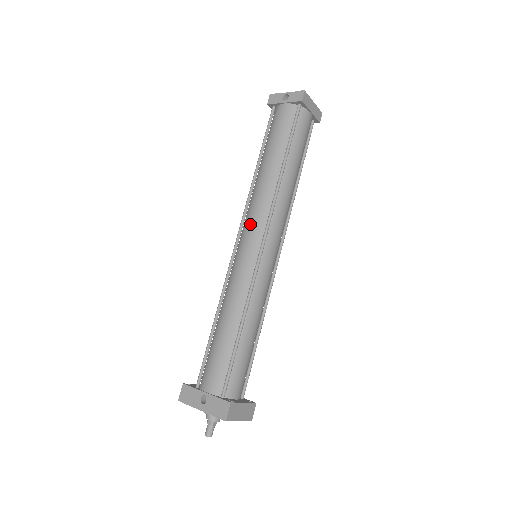
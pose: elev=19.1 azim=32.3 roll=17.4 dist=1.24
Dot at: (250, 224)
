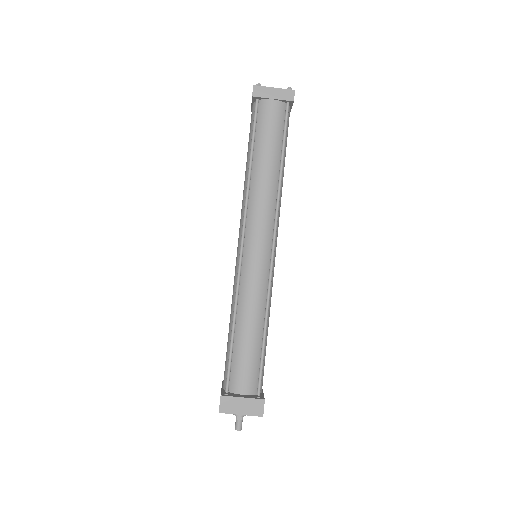
Dot at: (239, 229)
